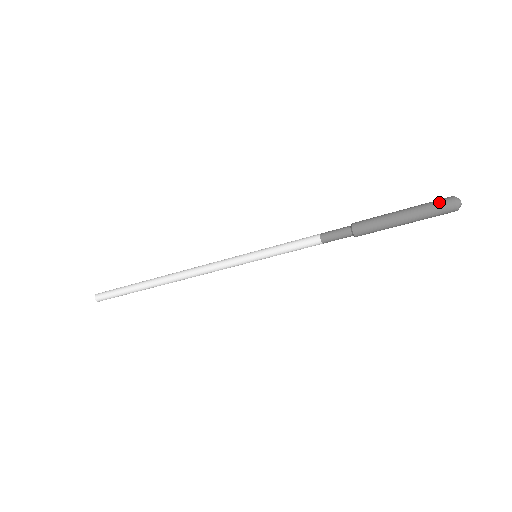
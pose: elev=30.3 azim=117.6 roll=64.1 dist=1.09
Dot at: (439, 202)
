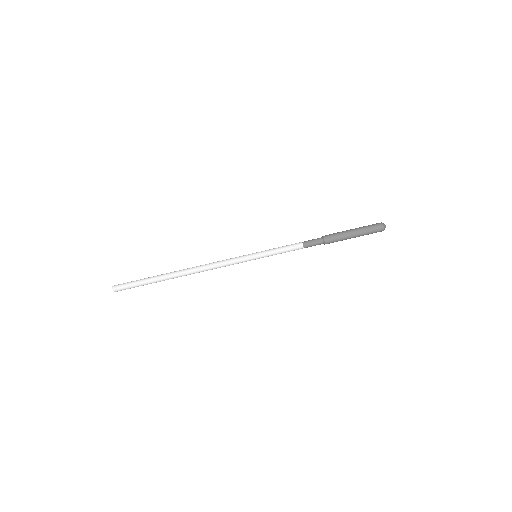
Dot at: (374, 224)
